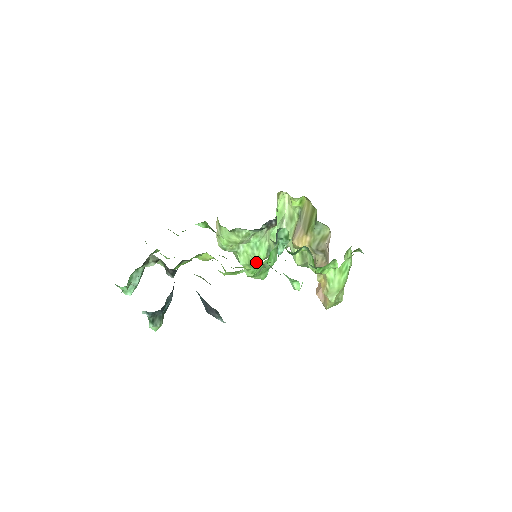
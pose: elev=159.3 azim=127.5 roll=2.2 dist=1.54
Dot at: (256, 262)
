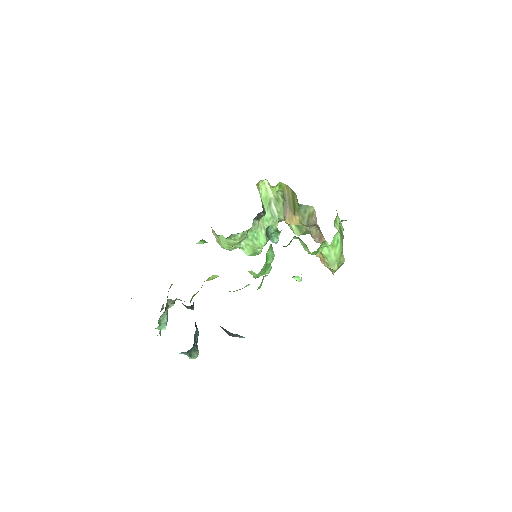
Dot at: (260, 249)
